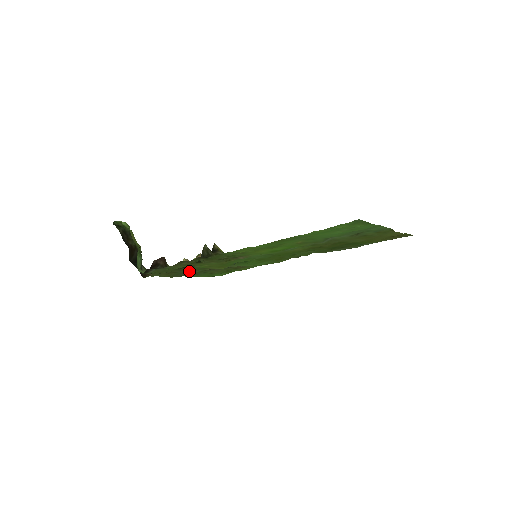
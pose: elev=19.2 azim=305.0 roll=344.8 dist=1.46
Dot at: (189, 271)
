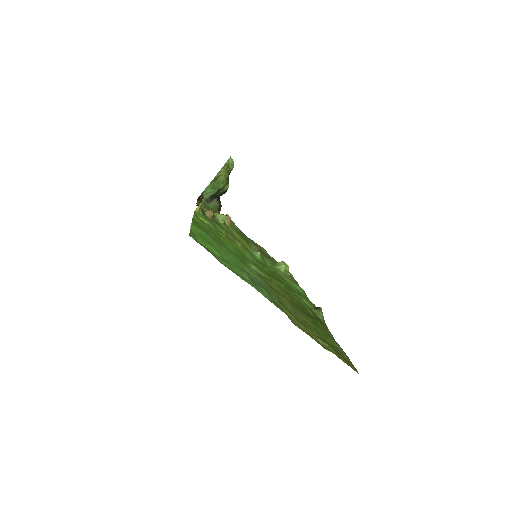
Dot at: (244, 236)
